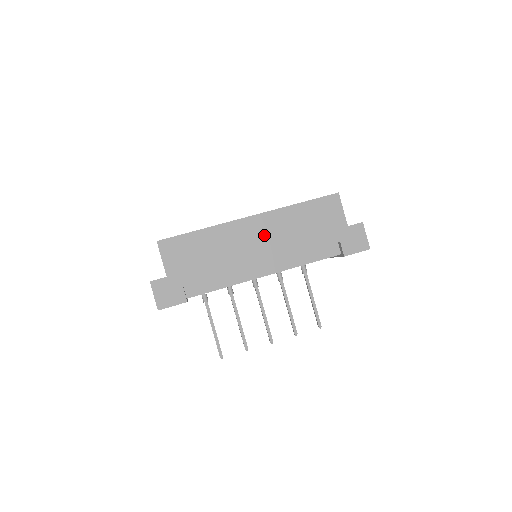
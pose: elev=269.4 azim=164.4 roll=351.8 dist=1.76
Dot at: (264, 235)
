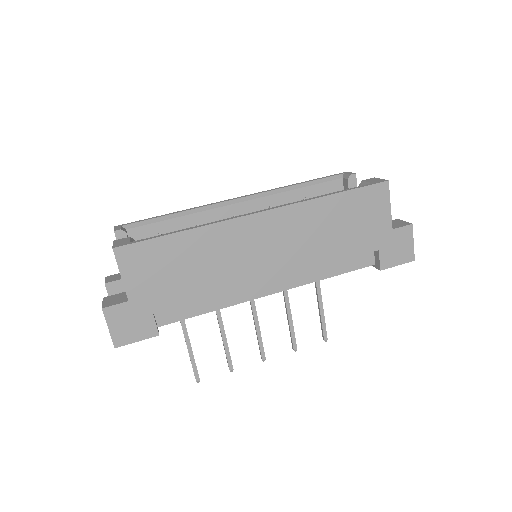
Dot at: (277, 240)
